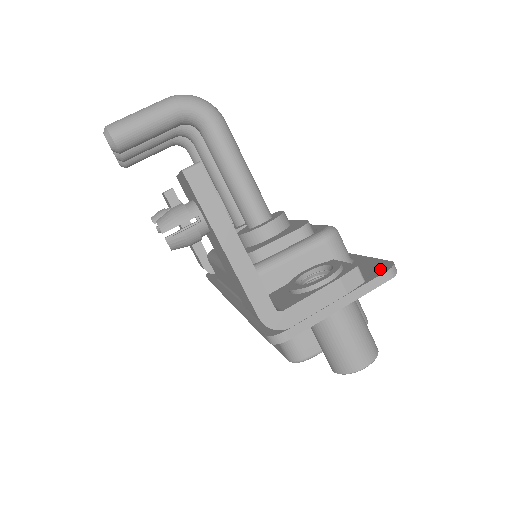
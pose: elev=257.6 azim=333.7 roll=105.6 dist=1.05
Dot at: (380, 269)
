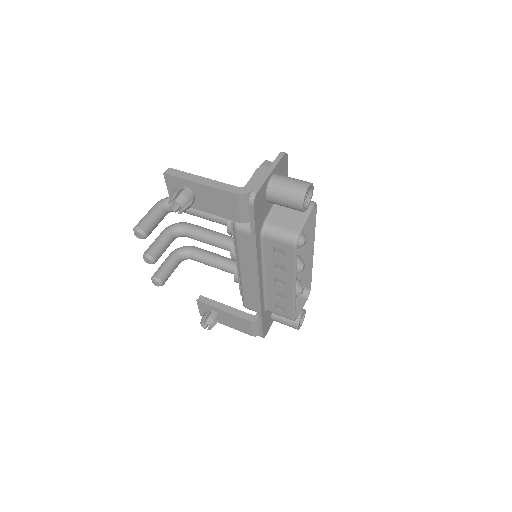
Dot at: occluded
